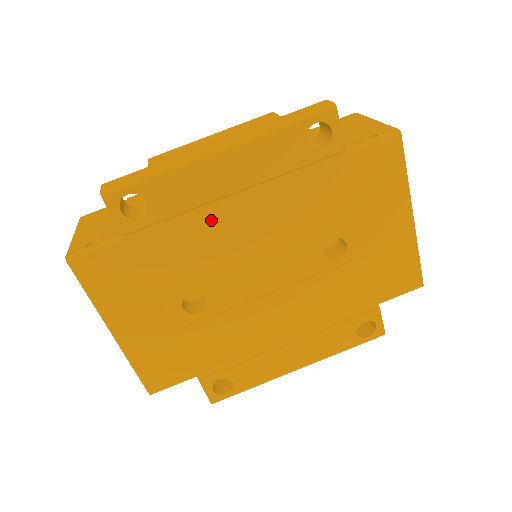
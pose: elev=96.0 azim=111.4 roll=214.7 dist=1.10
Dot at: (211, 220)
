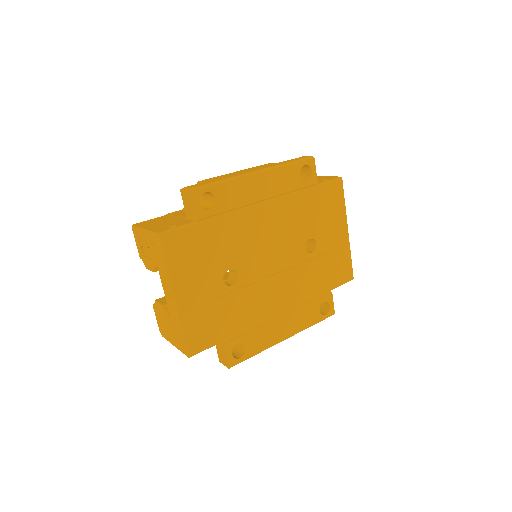
Dot at: (247, 217)
